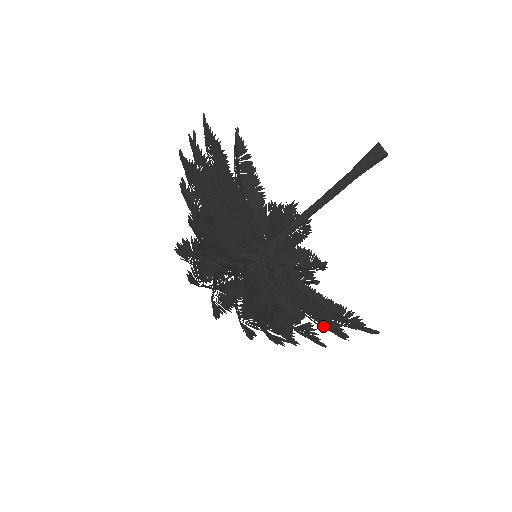
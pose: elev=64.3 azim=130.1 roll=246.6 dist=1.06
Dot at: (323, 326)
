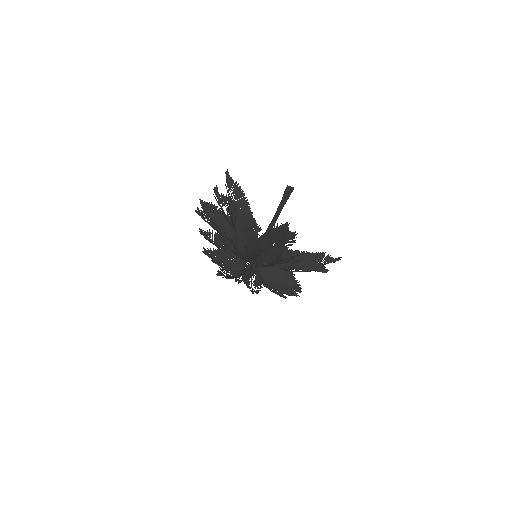
Dot at: occluded
